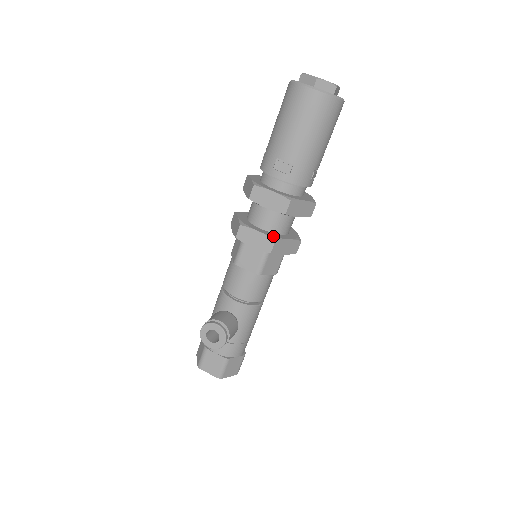
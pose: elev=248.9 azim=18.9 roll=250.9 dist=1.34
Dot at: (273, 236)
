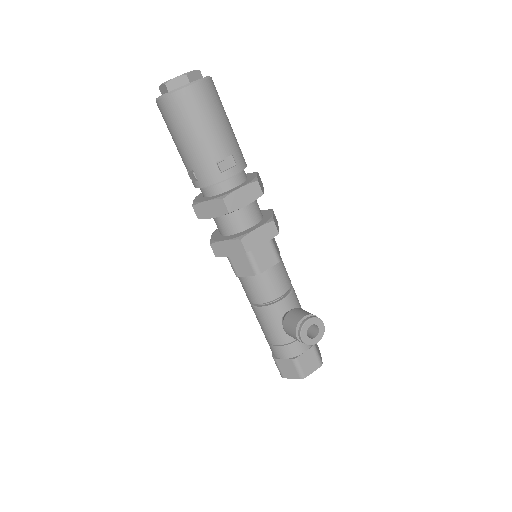
Dot at: (267, 221)
